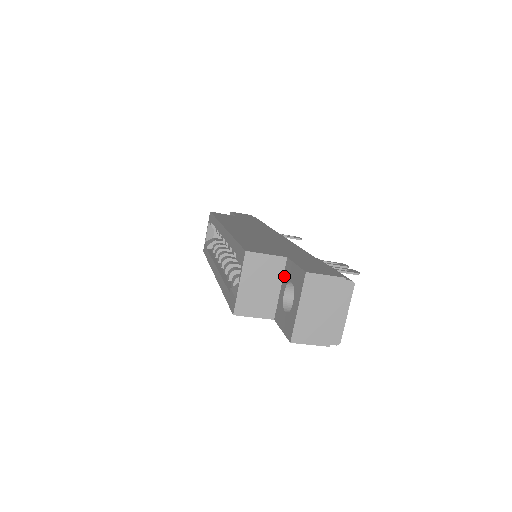
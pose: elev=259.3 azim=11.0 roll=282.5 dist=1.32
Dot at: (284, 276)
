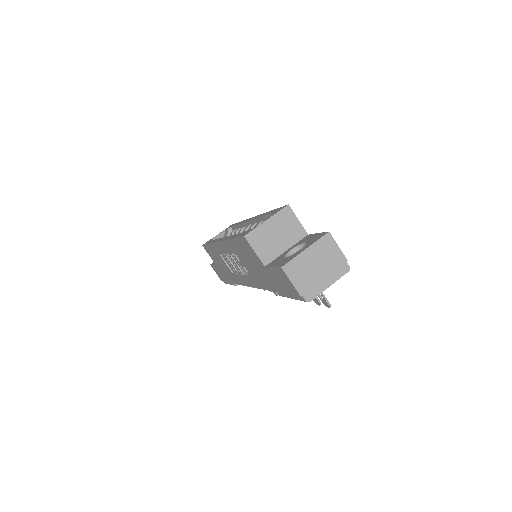
Dot at: (297, 243)
